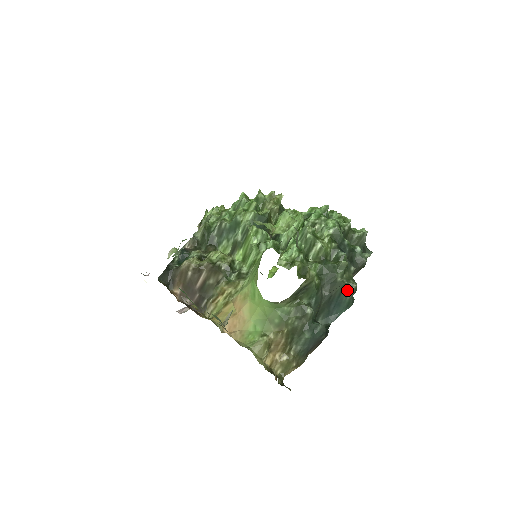
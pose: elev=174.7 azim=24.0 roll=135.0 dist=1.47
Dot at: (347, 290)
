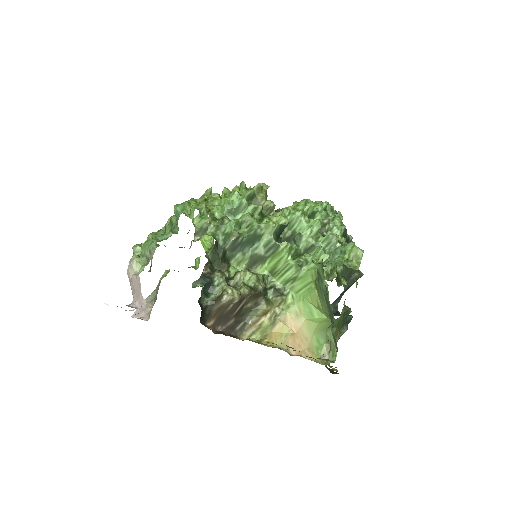
Dot at: occluded
